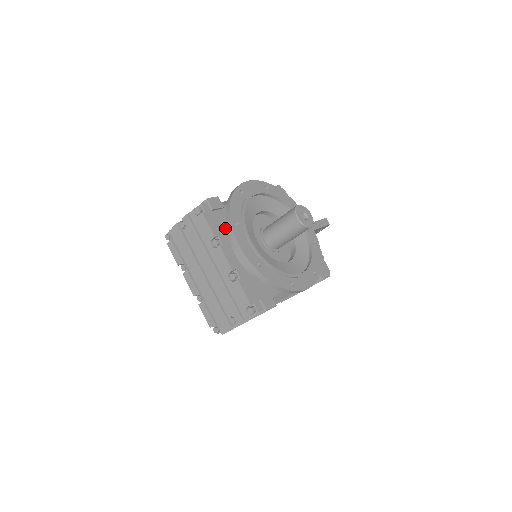
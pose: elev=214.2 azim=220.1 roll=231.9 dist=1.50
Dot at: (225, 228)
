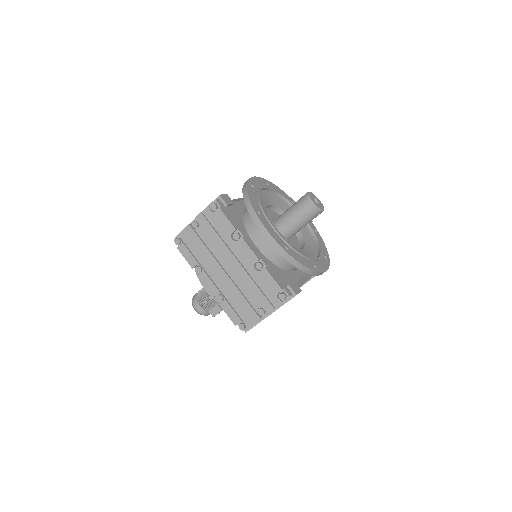
Dot at: (240, 222)
